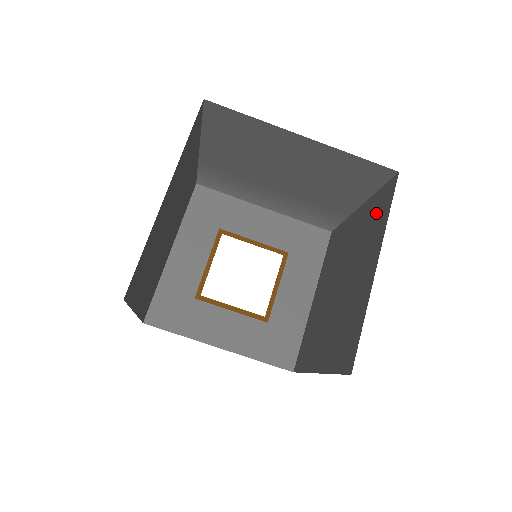
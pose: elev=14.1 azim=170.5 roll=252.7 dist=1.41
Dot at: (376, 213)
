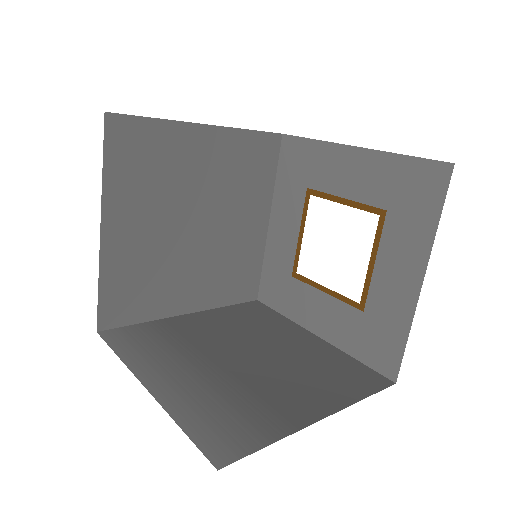
Dot at: occluded
